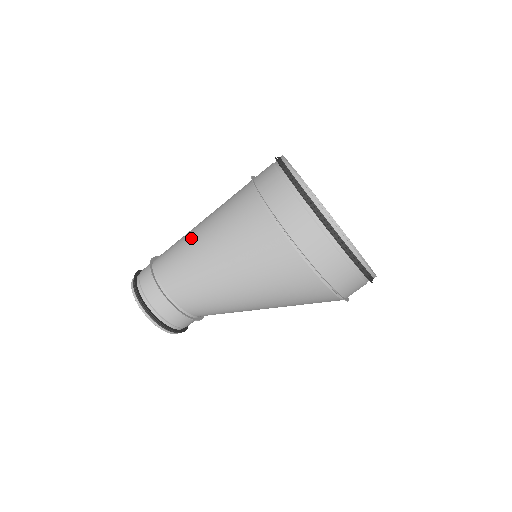
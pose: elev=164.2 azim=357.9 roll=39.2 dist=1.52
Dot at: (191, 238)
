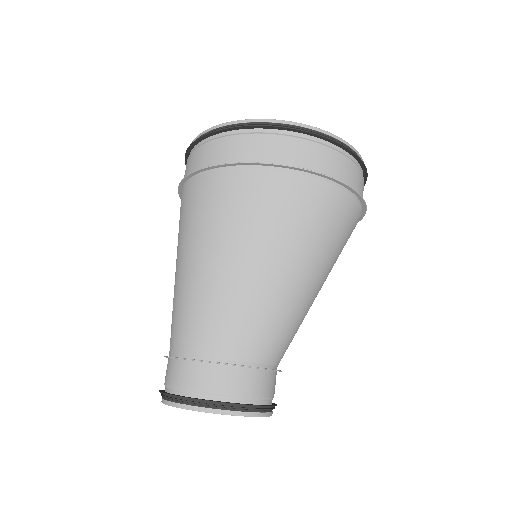
Dot at: (231, 279)
